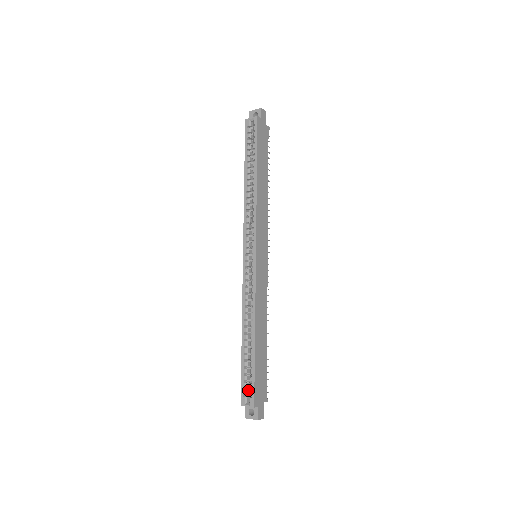
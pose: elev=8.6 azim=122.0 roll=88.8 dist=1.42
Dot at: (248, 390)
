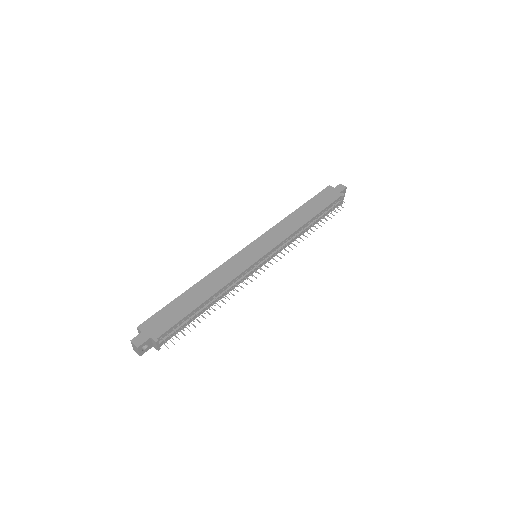
Dot at: occluded
